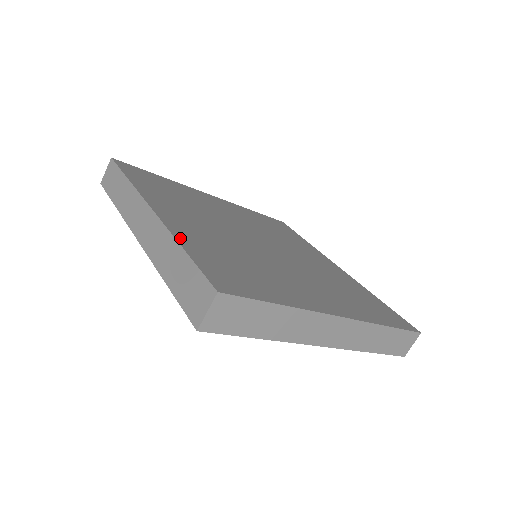
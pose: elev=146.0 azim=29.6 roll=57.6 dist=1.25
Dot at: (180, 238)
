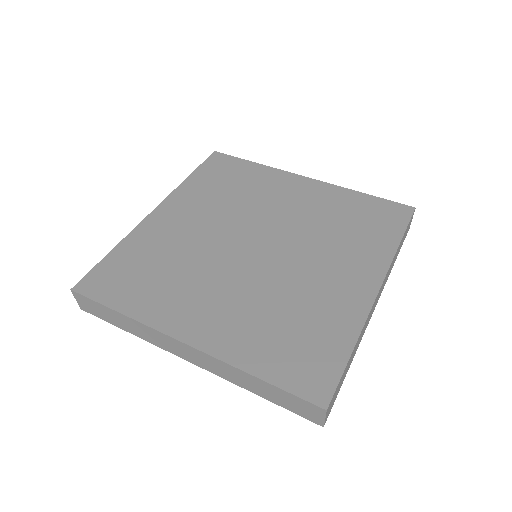
Dot at: (127, 240)
